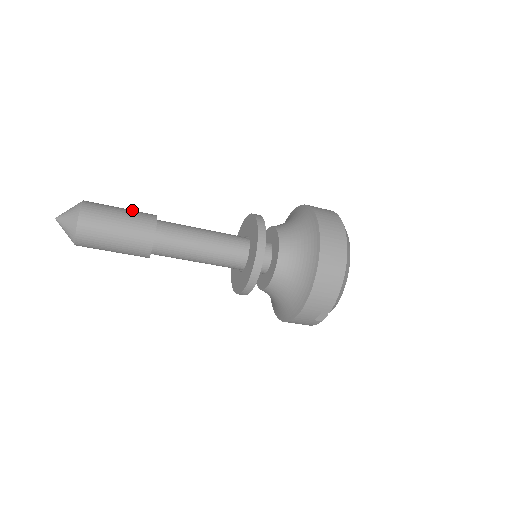
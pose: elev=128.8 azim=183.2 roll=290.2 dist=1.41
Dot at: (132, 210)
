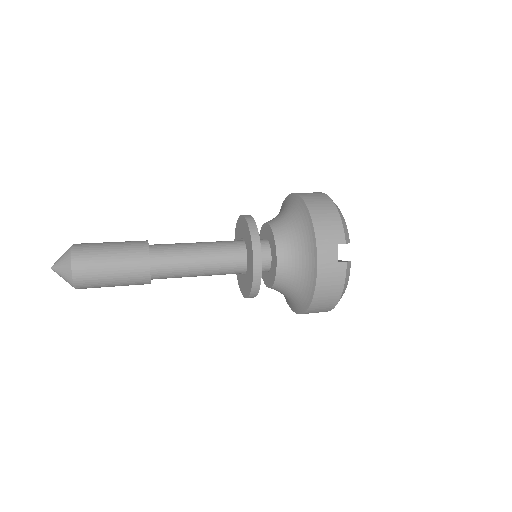
Dot at: occluded
